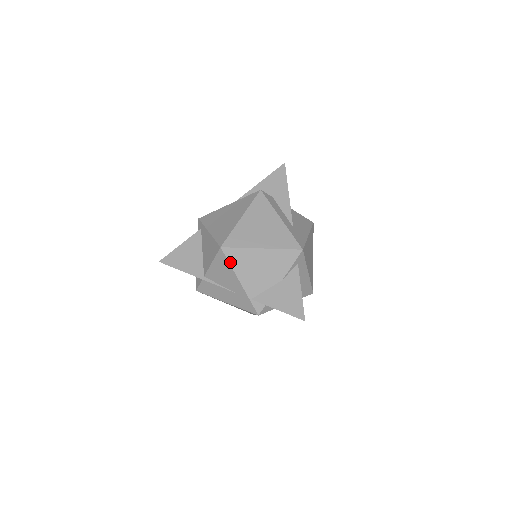
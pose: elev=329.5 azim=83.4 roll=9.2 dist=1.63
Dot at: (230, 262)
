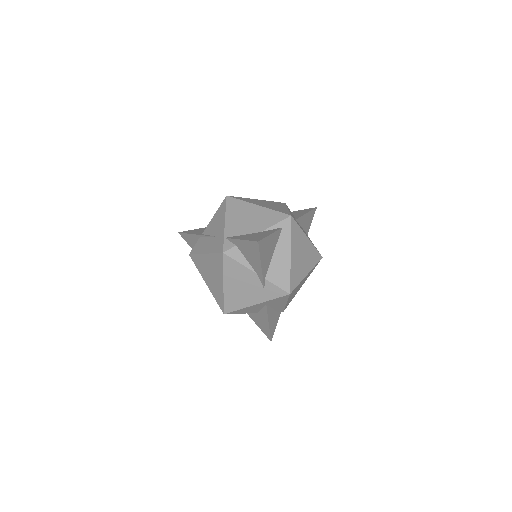
Dot at: (227, 207)
